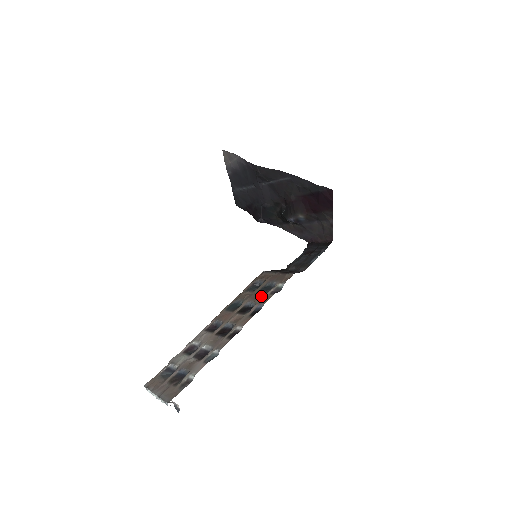
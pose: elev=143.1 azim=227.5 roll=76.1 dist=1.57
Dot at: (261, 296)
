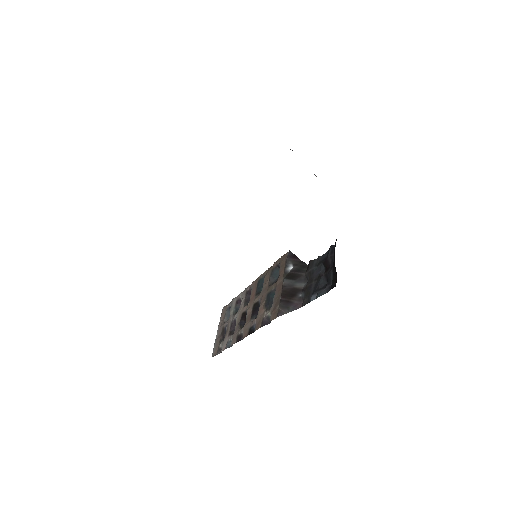
Dot at: (263, 308)
